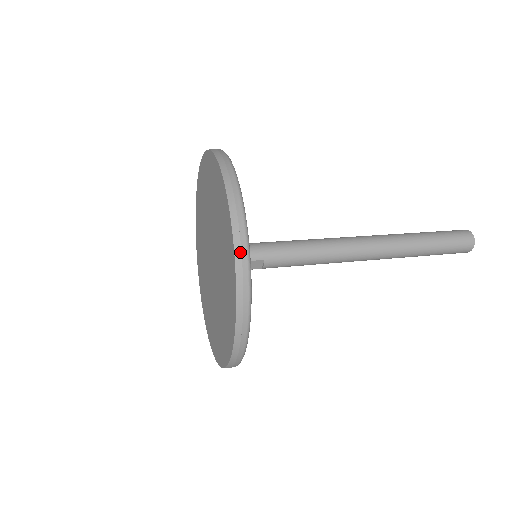
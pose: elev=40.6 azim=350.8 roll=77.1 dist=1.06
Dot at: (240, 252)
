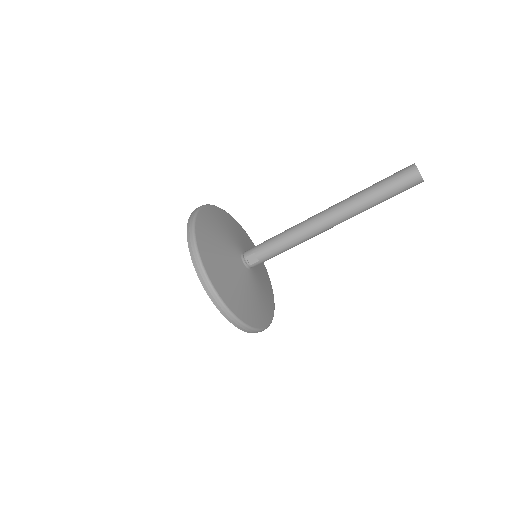
Dot at: (189, 230)
